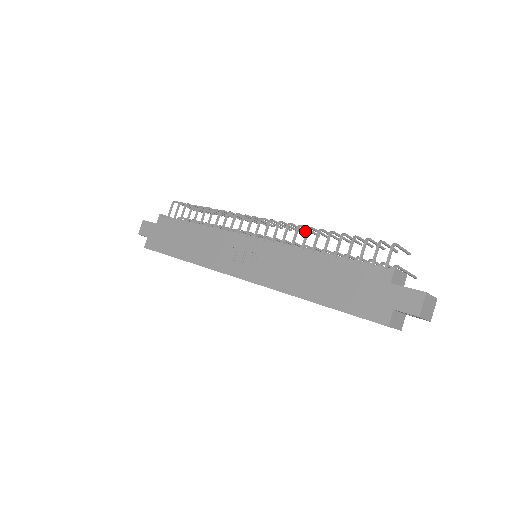
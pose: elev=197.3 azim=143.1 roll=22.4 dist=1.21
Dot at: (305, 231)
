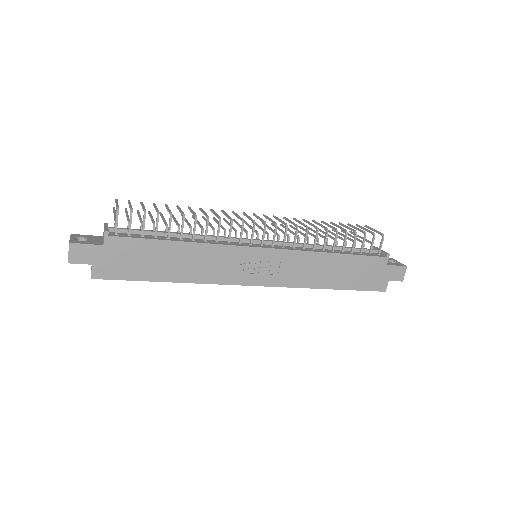
Dot at: (288, 219)
